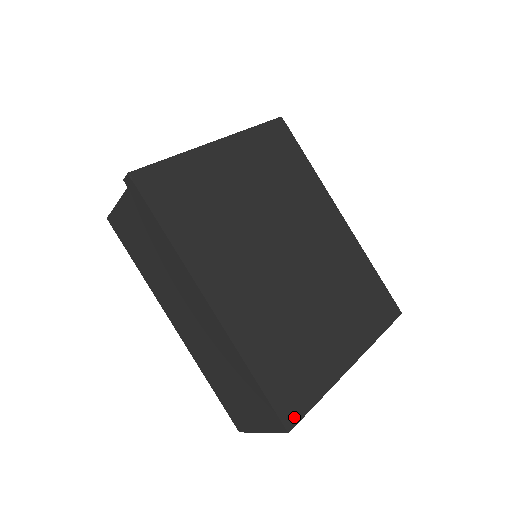
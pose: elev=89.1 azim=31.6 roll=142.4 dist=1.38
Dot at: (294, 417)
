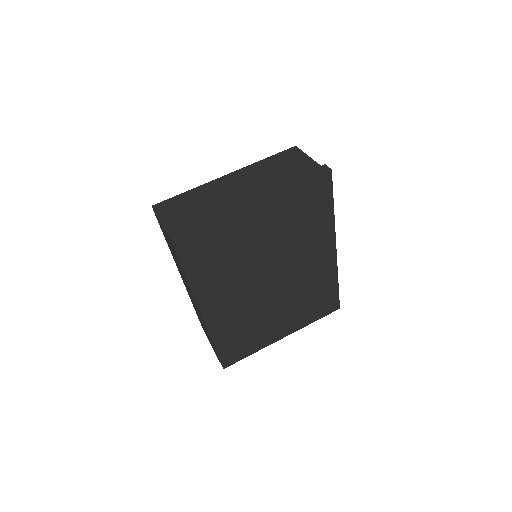
Dot at: (231, 363)
